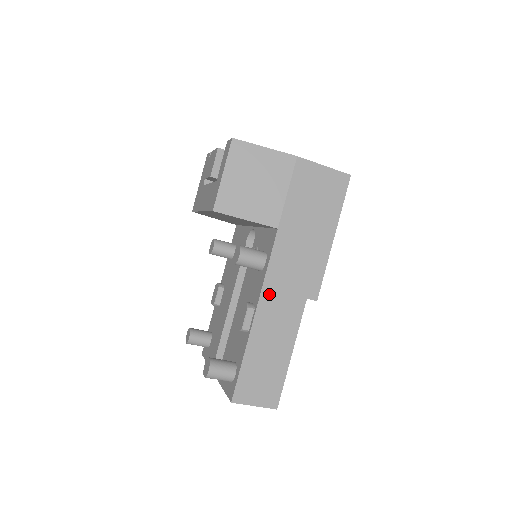
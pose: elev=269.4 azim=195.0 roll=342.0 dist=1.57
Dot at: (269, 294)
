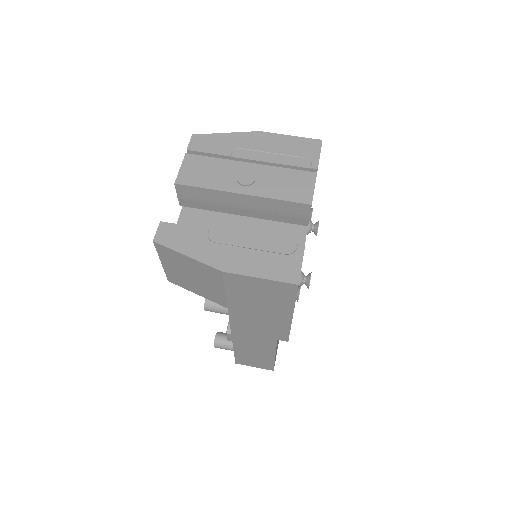
Dot at: (239, 334)
